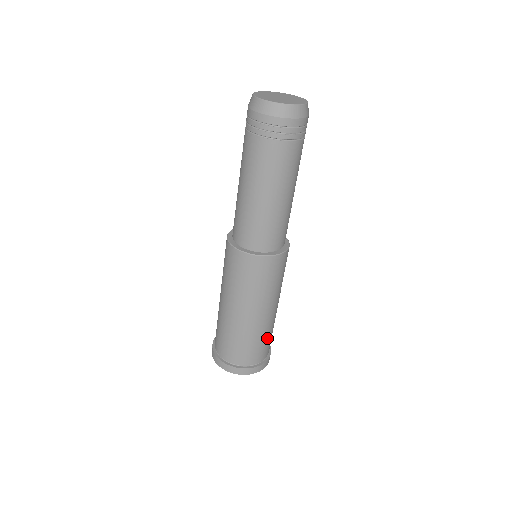
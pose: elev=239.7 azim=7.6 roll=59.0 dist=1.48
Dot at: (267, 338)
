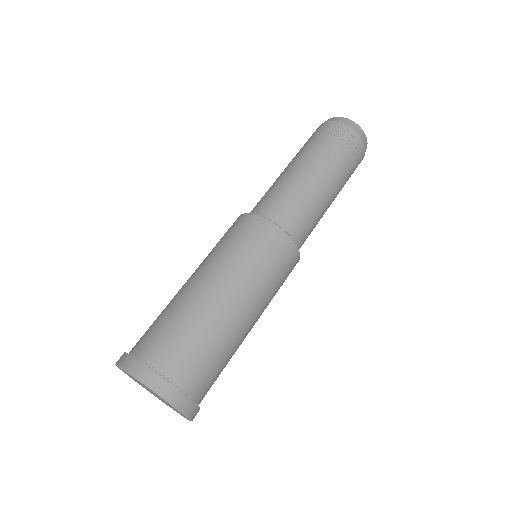
Dot at: (201, 342)
